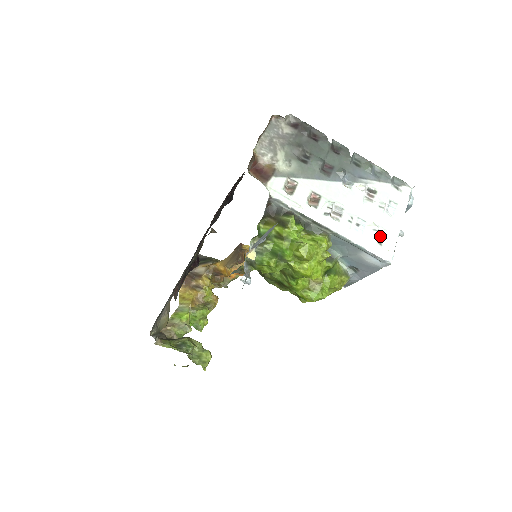
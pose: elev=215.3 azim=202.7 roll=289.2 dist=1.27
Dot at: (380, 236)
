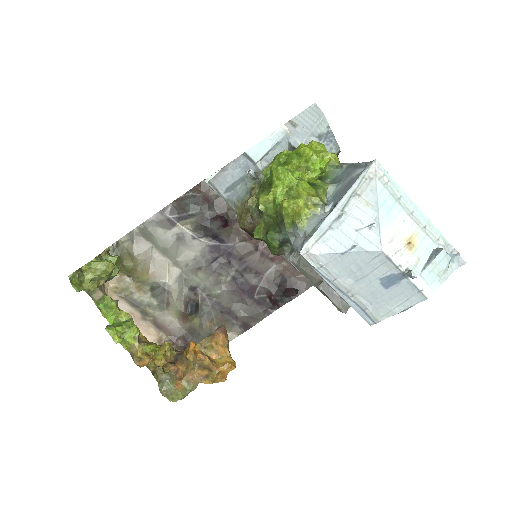
Dot at: occluded
